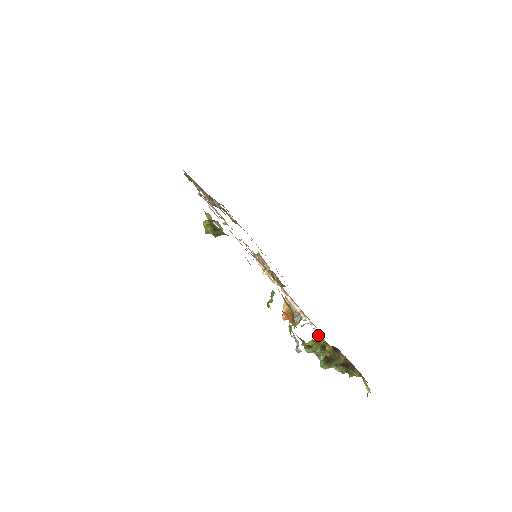
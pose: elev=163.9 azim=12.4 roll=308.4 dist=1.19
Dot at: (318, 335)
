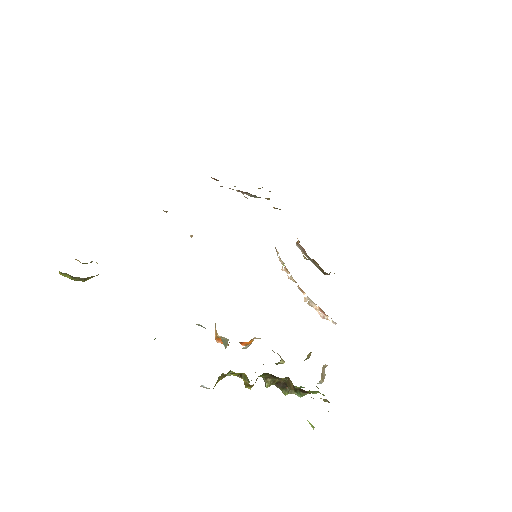
Dot at: occluded
